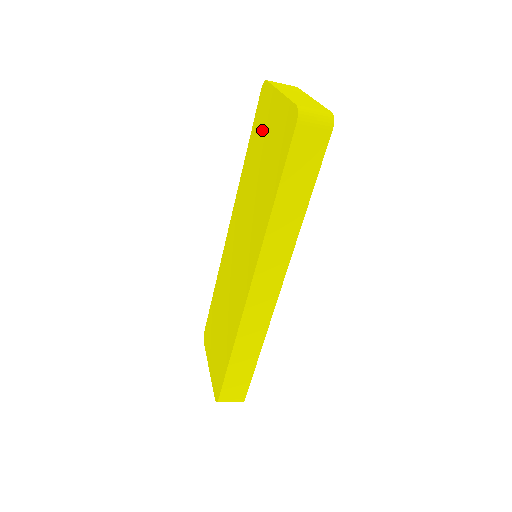
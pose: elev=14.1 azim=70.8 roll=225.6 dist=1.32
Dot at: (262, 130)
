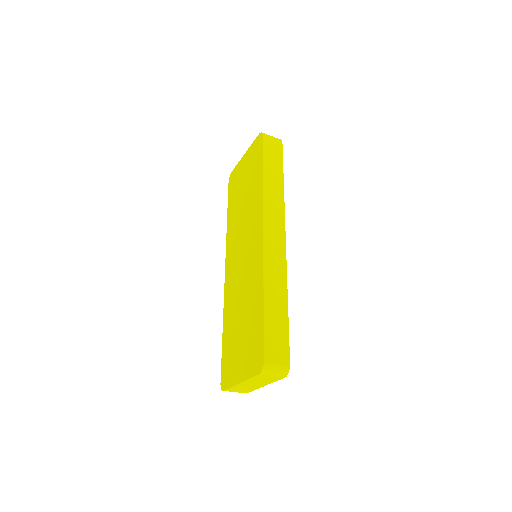
Dot at: (237, 184)
